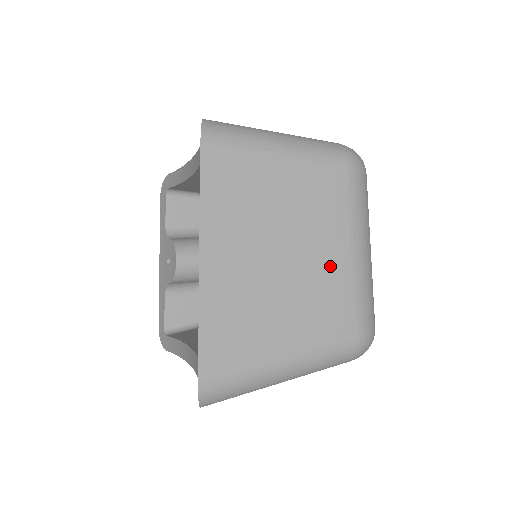
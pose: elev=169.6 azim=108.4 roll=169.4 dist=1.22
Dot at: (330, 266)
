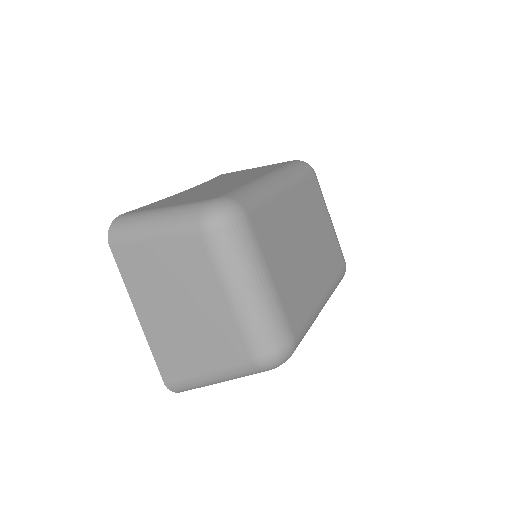
Dot at: (215, 311)
